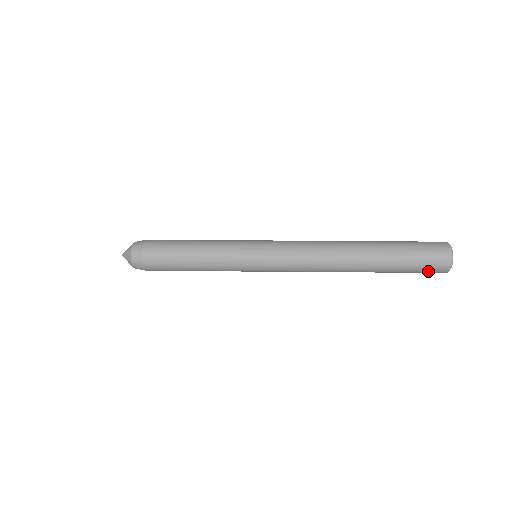
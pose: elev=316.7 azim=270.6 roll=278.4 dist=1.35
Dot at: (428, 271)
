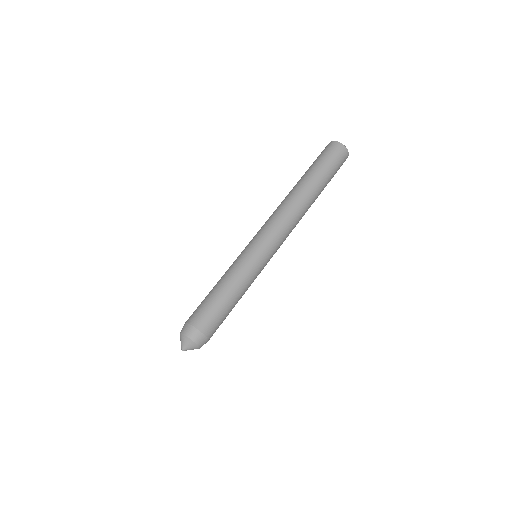
Dot at: occluded
